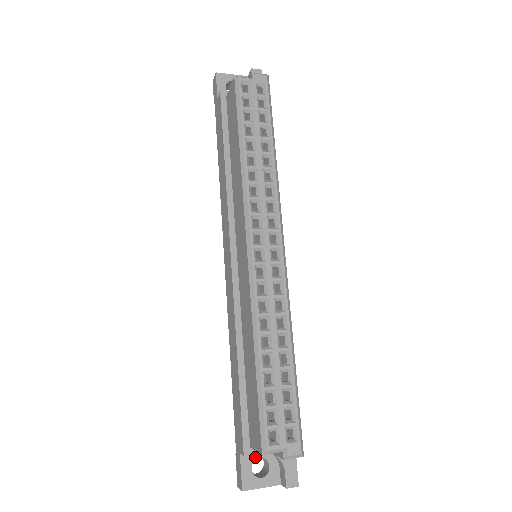
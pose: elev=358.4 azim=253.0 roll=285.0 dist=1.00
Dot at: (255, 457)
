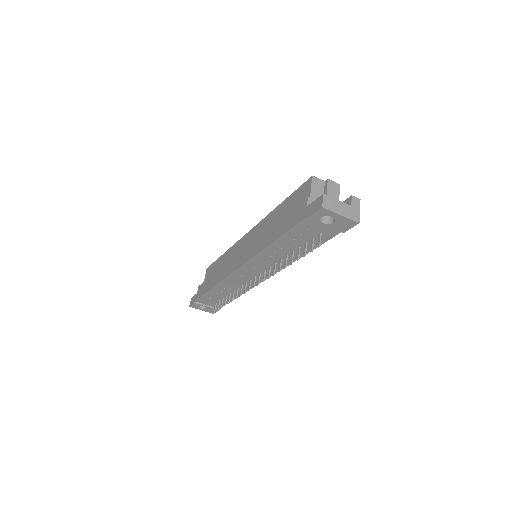
Dot at: occluded
